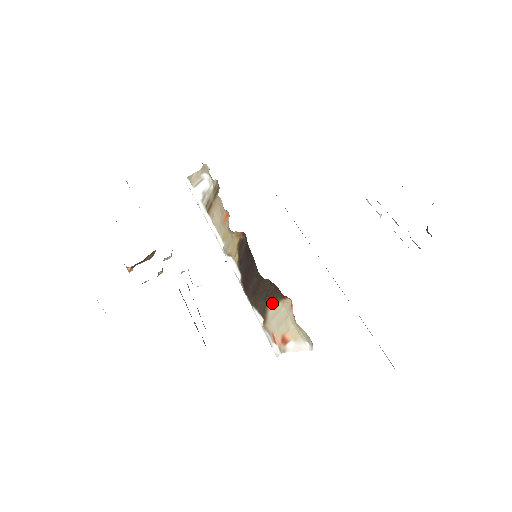
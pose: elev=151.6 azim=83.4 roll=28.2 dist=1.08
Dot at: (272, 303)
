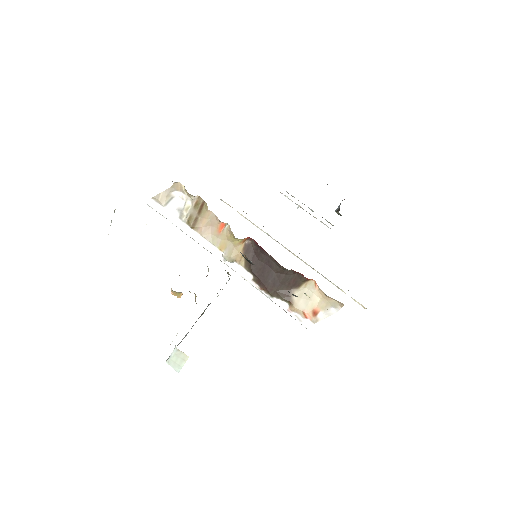
Dot at: (295, 288)
